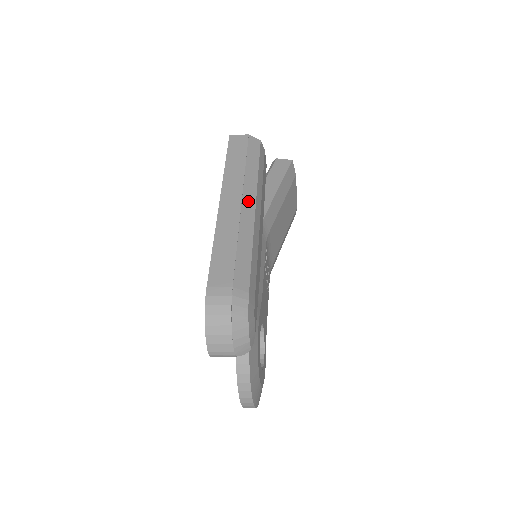
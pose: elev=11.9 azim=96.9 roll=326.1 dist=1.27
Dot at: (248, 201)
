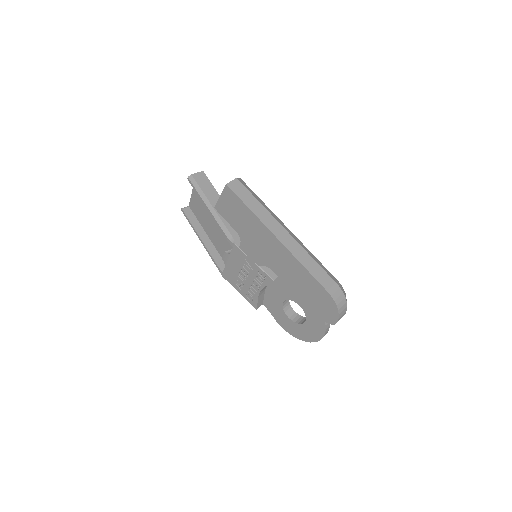
Dot at: (286, 228)
